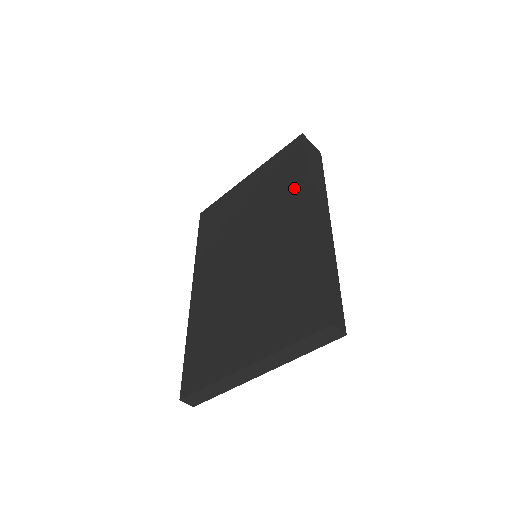
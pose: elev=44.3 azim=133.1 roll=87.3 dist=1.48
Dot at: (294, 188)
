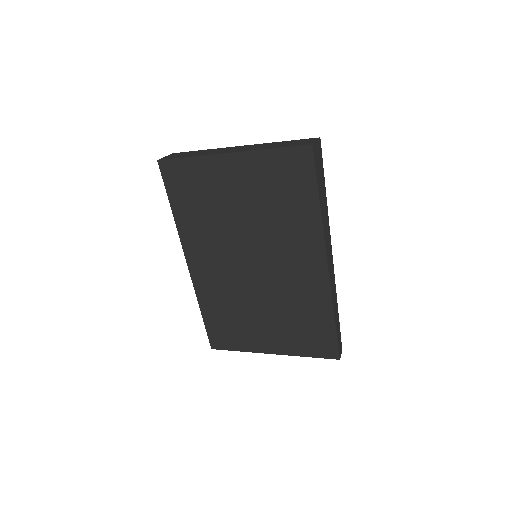
Dot at: (304, 226)
